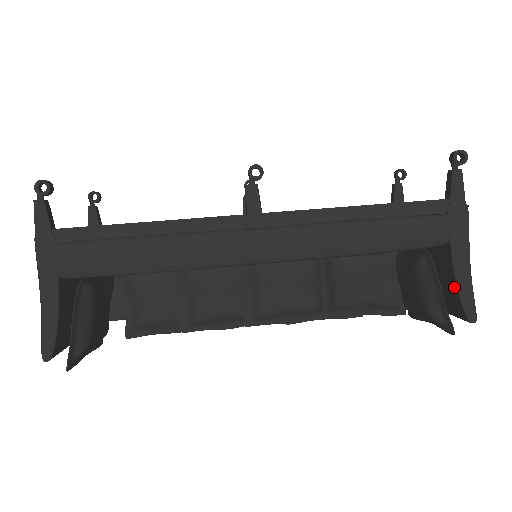
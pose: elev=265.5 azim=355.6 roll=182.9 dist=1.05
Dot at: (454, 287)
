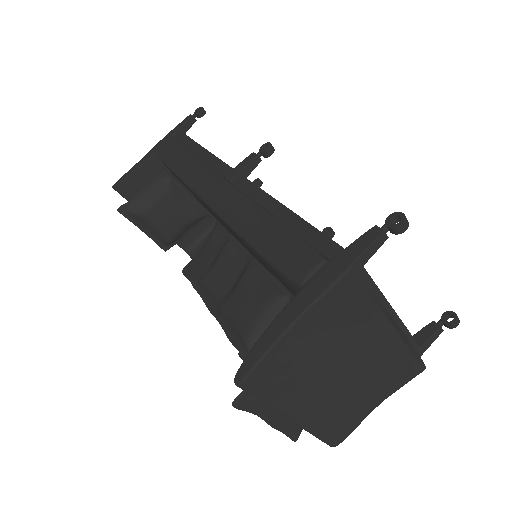
Dot at: (266, 337)
